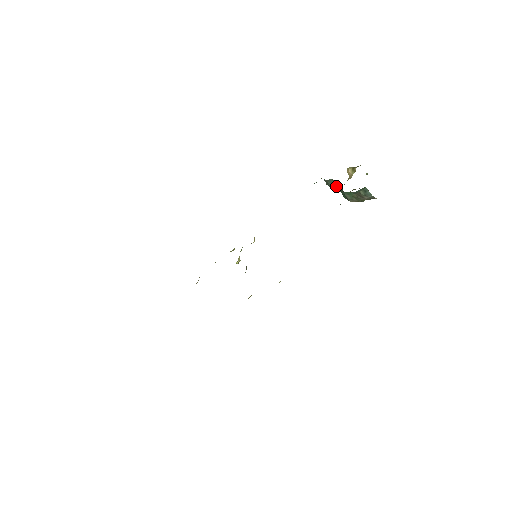
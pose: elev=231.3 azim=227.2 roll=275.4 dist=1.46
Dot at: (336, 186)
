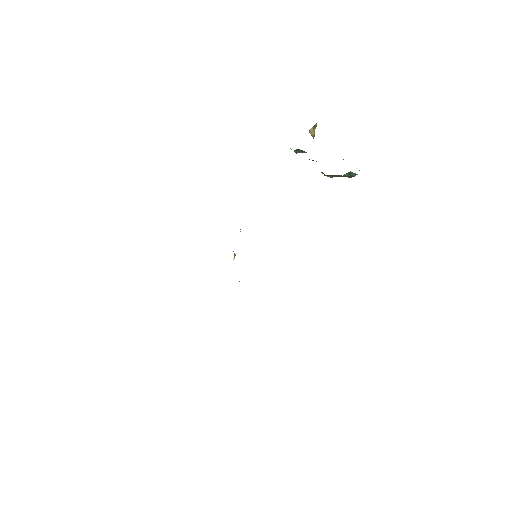
Dot at: occluded
